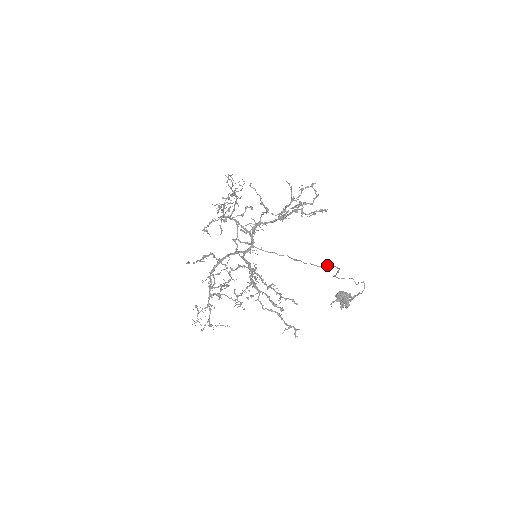
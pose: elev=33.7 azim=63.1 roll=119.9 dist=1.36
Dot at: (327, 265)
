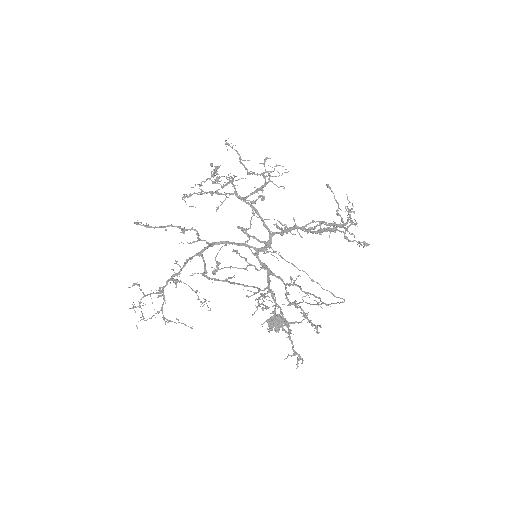
Dot at: occluded
